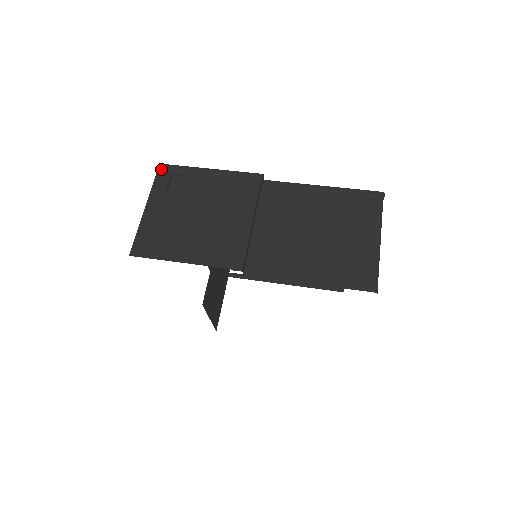
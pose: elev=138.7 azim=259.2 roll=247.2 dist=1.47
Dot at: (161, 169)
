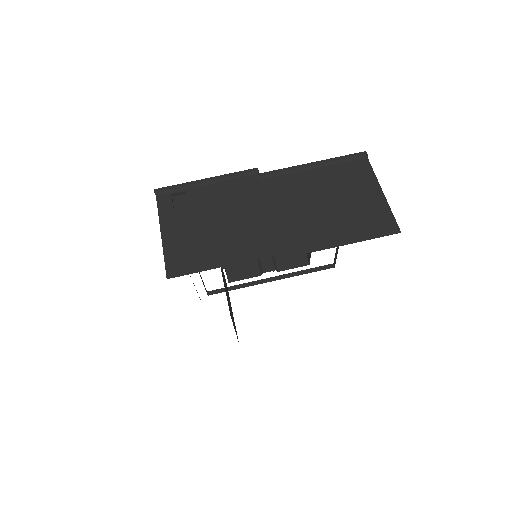
Dot at: (159, 193)
